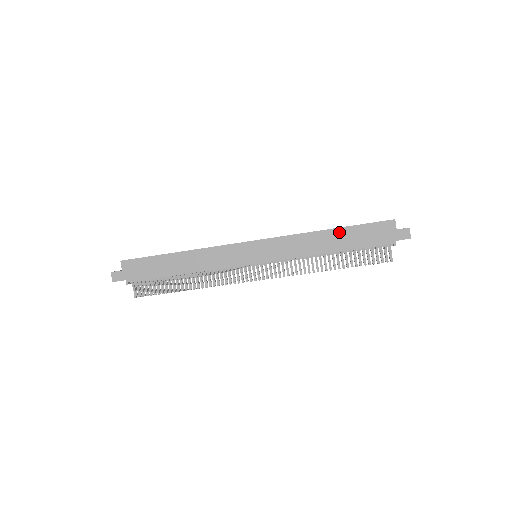
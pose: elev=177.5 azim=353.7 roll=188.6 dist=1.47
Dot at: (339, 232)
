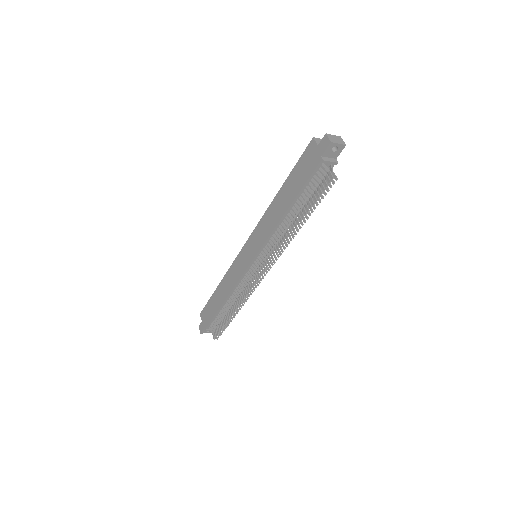
Dot at: (284, 188)
